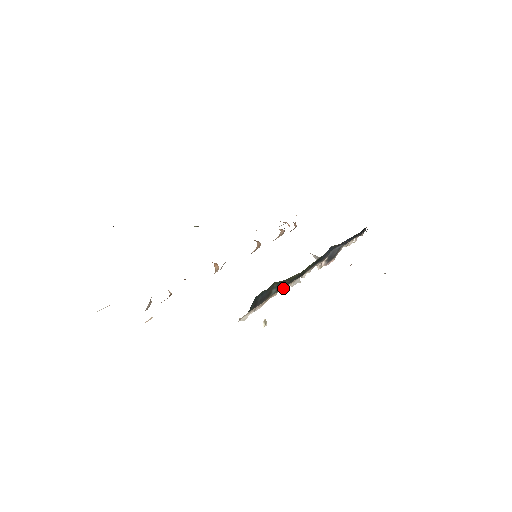
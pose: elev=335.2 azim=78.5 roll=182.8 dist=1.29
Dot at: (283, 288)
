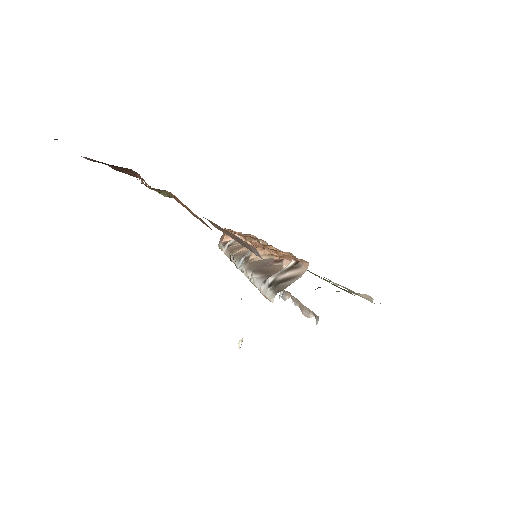
Dot at: occluded
